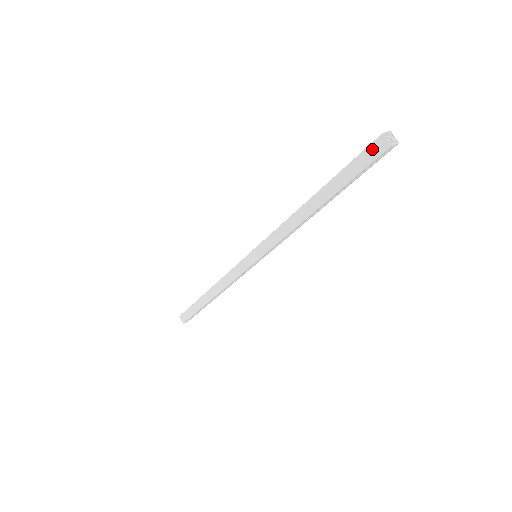
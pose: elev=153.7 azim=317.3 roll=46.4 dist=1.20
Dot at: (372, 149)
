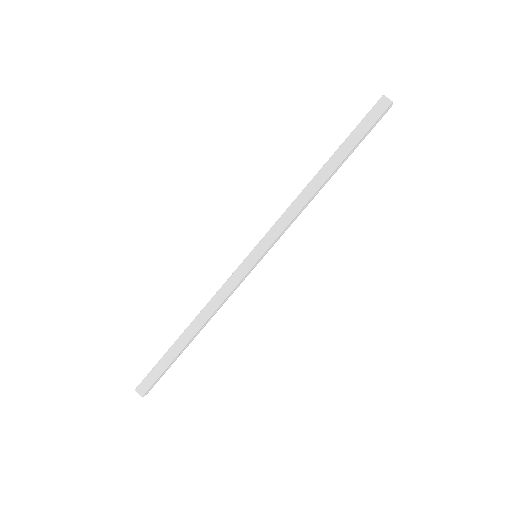
Dot at: (376, 109)
